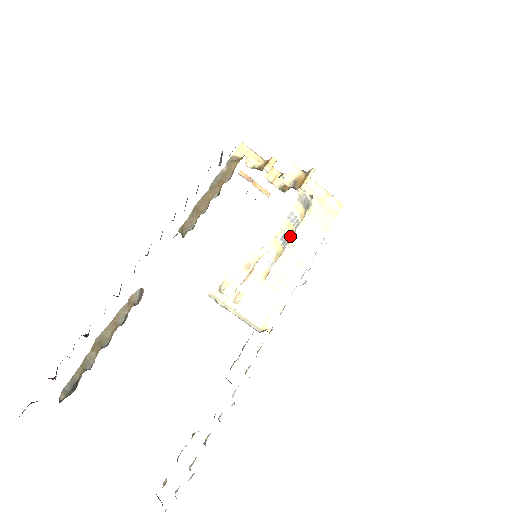
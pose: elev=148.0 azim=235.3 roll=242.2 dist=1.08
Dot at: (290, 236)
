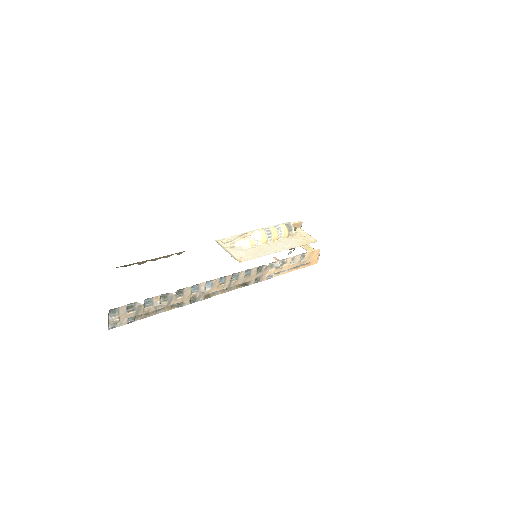
Dot at: (274, 235)
